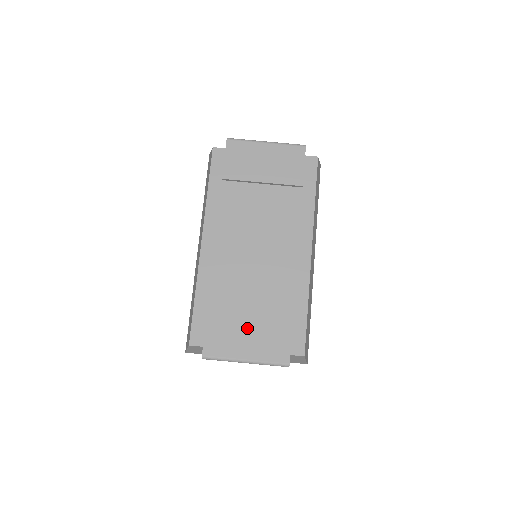
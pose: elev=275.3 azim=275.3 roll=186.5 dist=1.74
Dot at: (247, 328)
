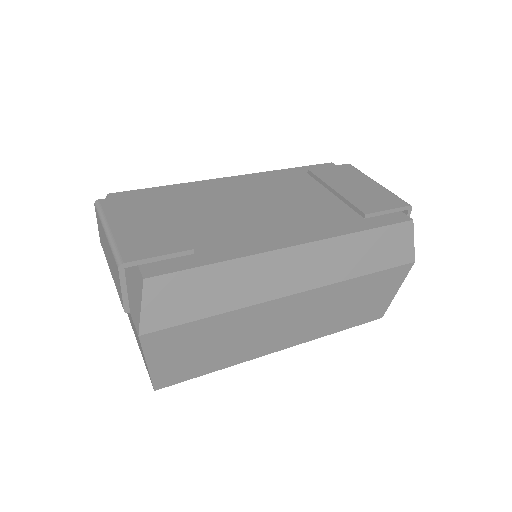
Dot at: (153, 219)
